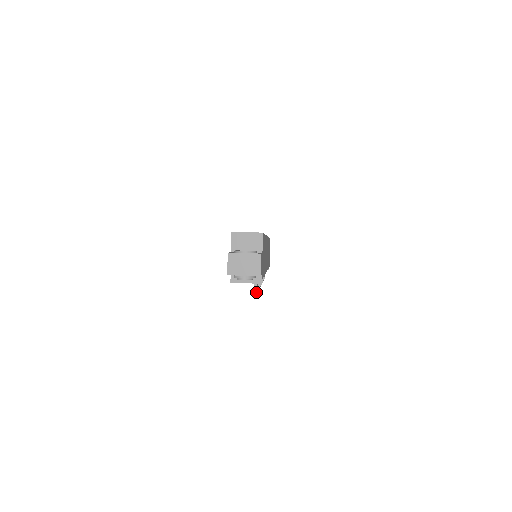
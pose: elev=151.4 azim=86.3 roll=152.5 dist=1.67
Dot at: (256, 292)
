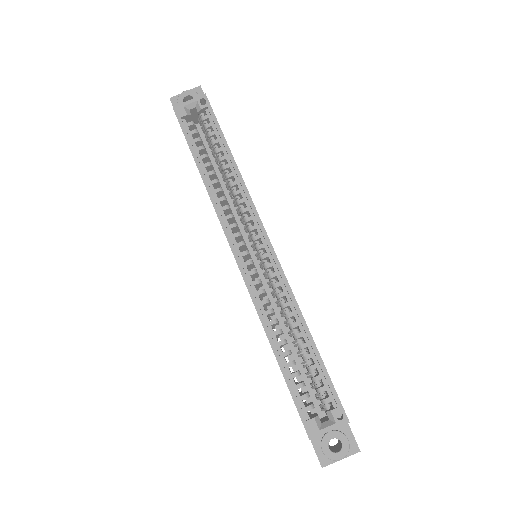
Dot at: occluded
